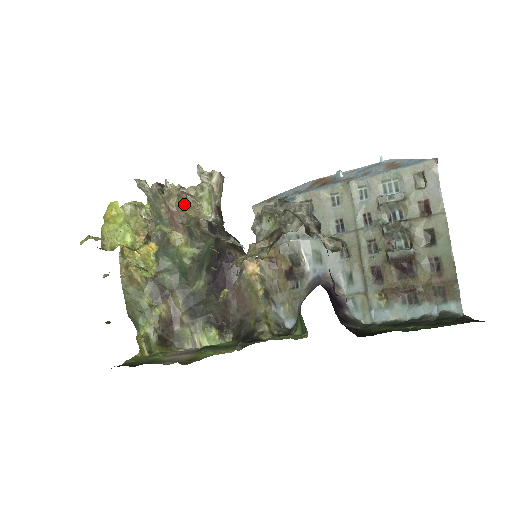
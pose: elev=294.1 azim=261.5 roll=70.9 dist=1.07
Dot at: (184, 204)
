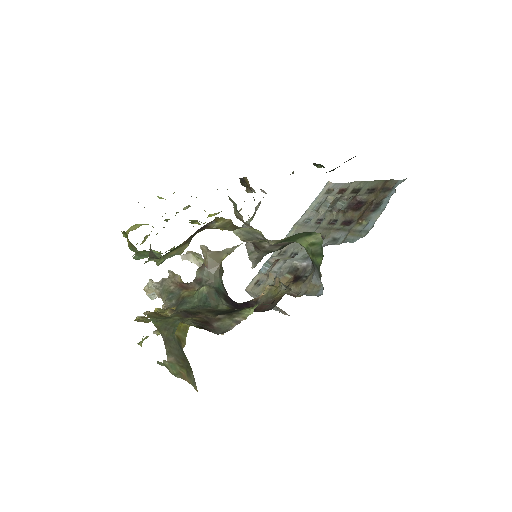
Dot at: occluded
